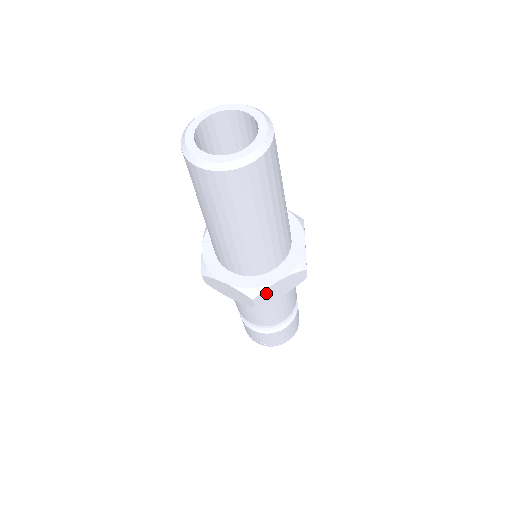
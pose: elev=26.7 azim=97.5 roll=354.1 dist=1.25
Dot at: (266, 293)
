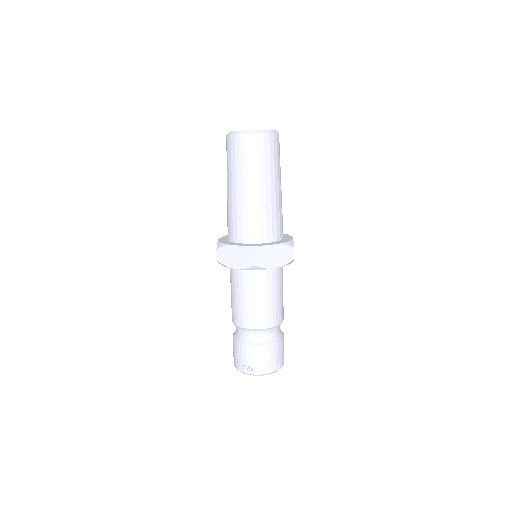
Dot at: (264, 253)
